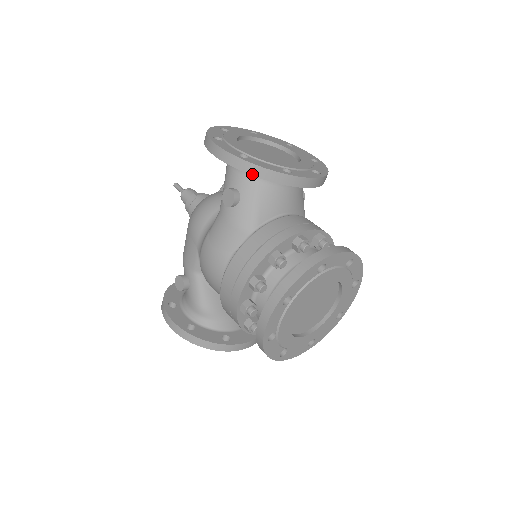
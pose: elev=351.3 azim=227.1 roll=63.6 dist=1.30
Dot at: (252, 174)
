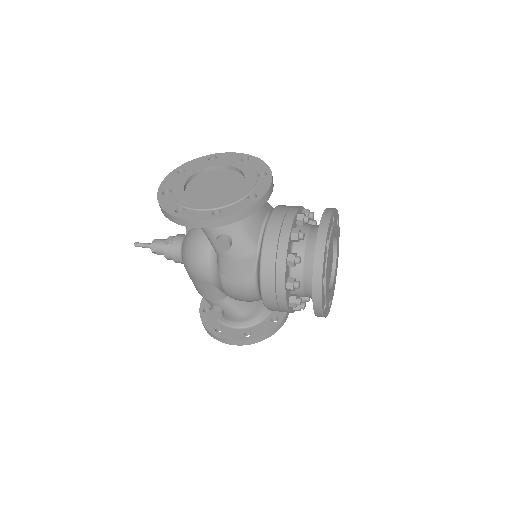
Dot at: (235, 221)
